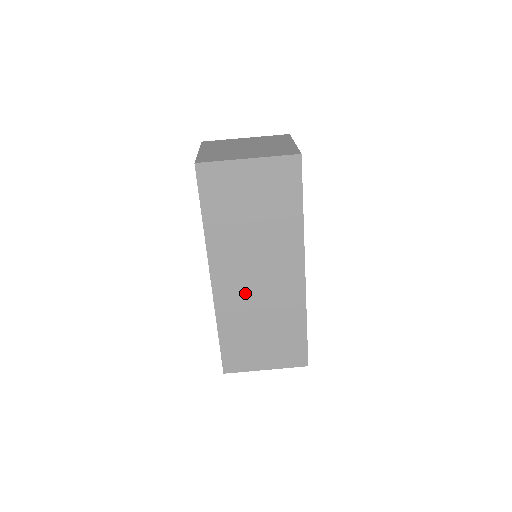
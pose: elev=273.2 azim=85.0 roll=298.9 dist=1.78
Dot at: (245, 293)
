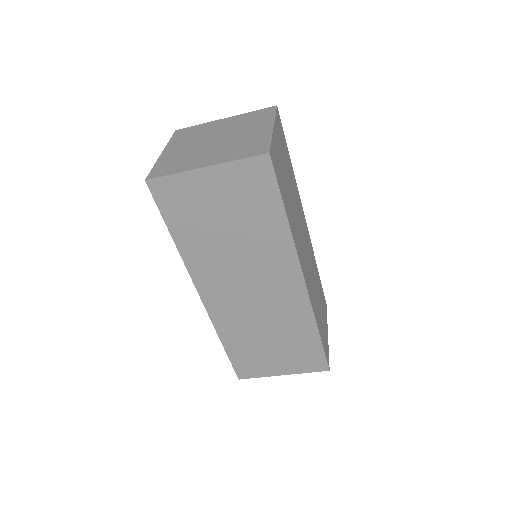
Dot at: (241, 306)
